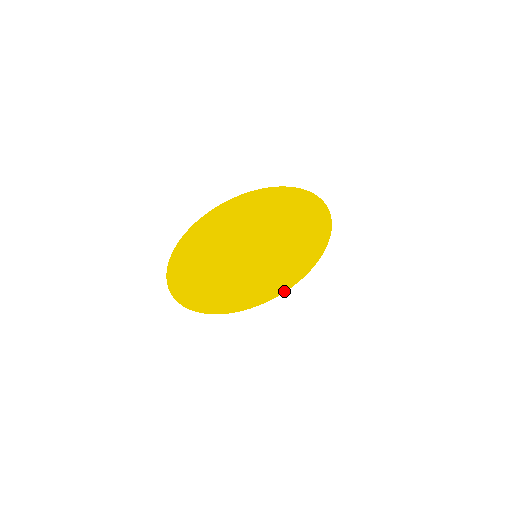
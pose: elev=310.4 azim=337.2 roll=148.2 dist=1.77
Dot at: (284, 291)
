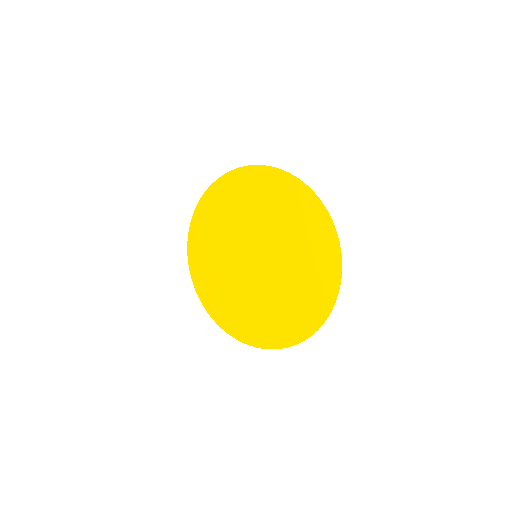
Dot at: (338, 287)
